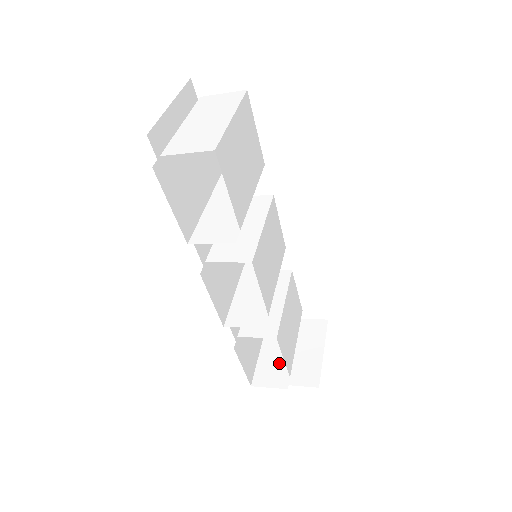
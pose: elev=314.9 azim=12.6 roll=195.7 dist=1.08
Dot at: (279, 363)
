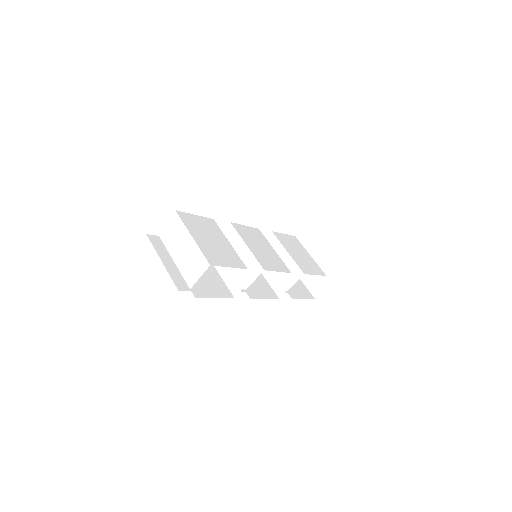
Dot at: occluded
